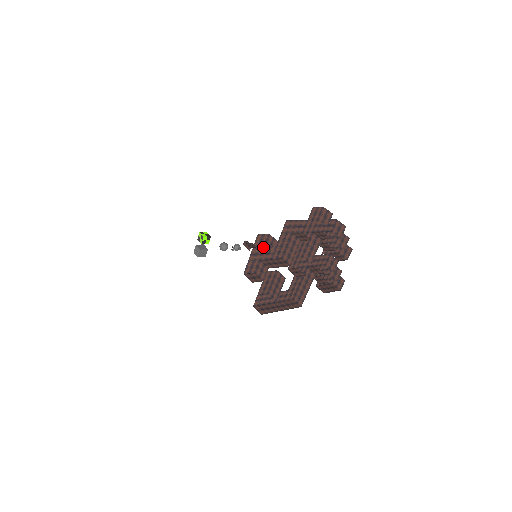
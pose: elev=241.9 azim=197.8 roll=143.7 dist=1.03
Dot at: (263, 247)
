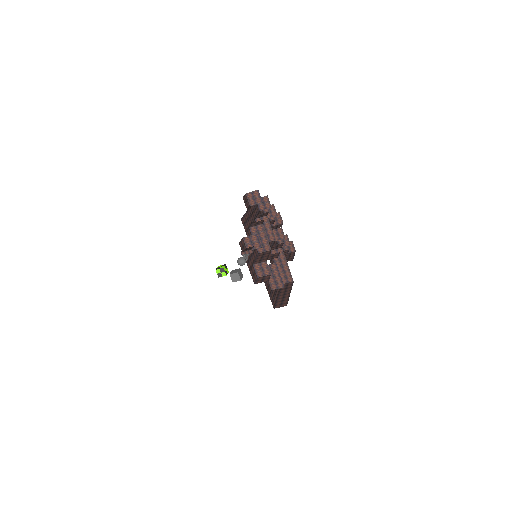
Dot at: occluded
